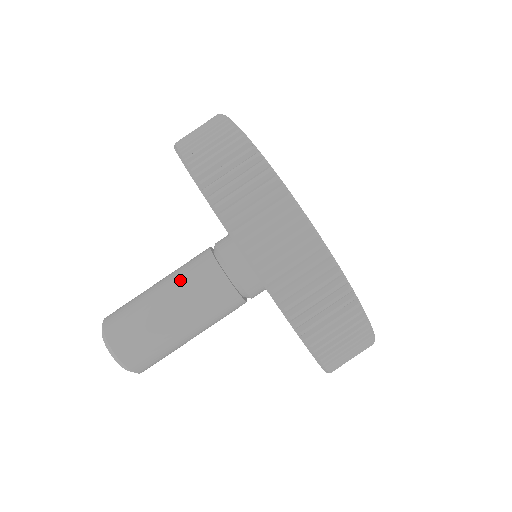
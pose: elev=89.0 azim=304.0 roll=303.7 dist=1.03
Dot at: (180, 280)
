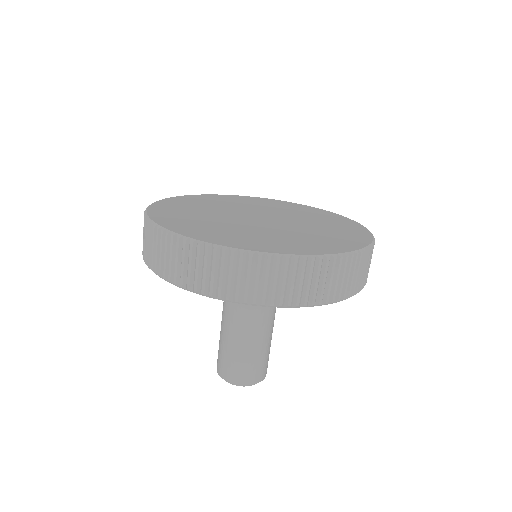
Dot at: (224, 312)
